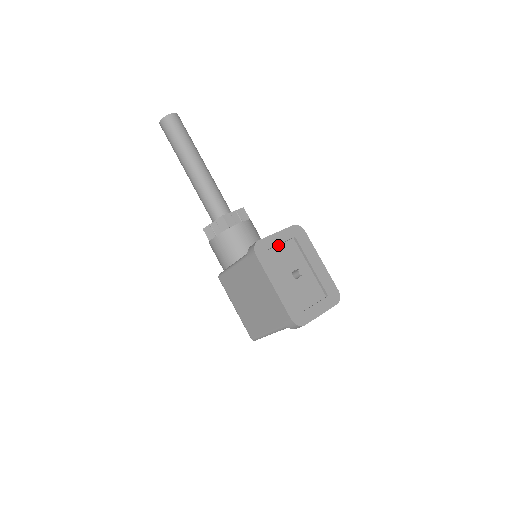
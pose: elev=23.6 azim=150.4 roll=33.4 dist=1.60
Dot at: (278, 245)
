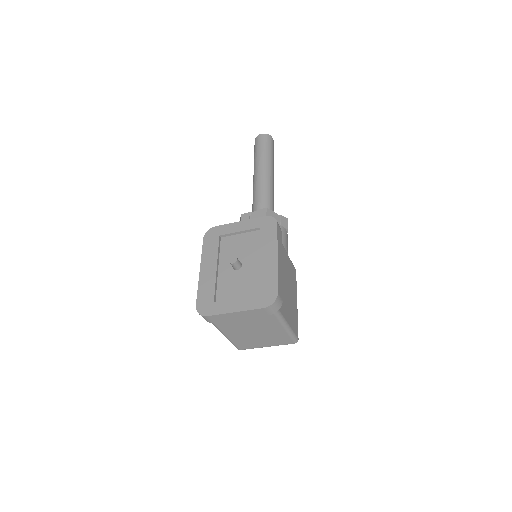
Dot at: (237, 234)
